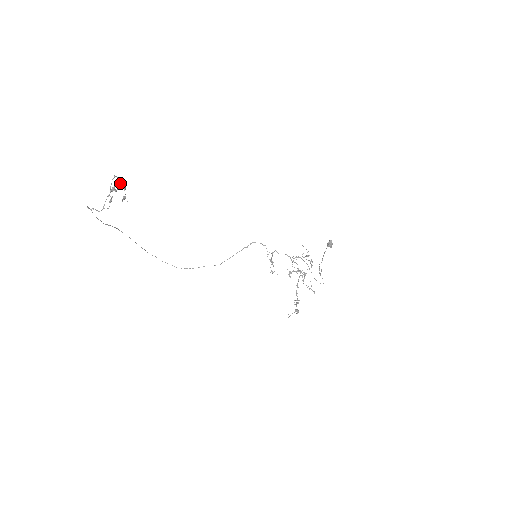
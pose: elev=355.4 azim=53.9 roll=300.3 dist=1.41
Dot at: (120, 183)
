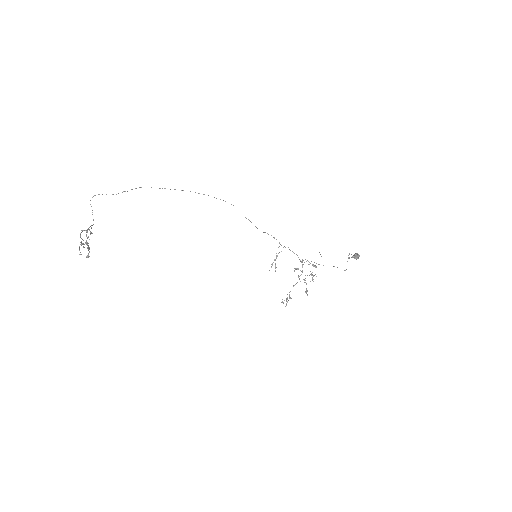
Dot at: (85, 242)
